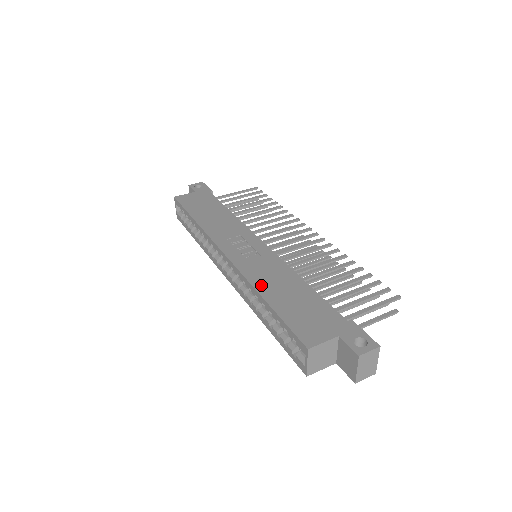
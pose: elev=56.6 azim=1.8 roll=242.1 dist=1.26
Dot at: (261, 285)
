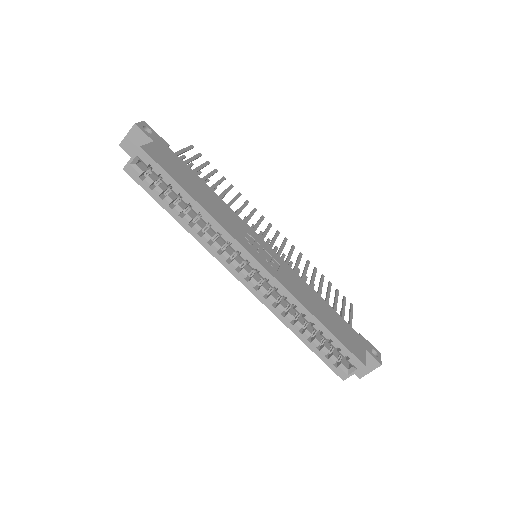
Dot at: (306, 304)
